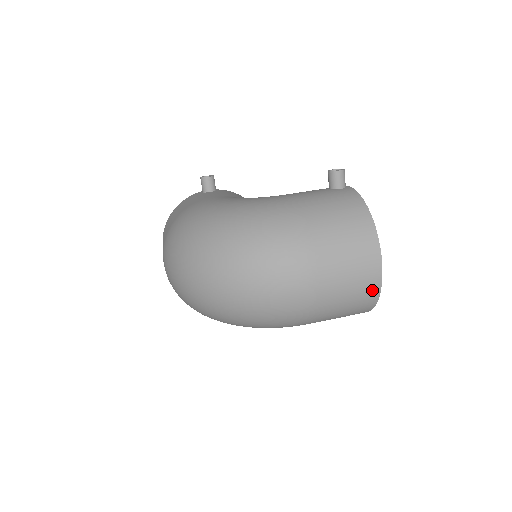
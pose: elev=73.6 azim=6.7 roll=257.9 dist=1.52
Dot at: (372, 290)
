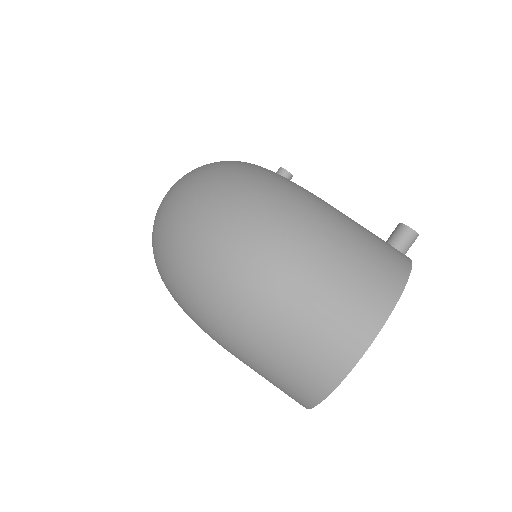
Dot at: (332, 369)
